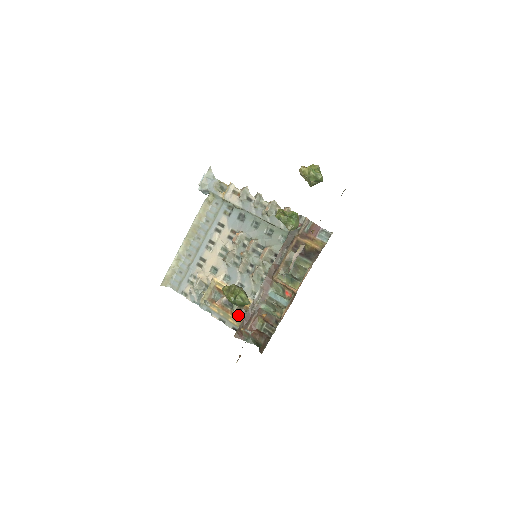
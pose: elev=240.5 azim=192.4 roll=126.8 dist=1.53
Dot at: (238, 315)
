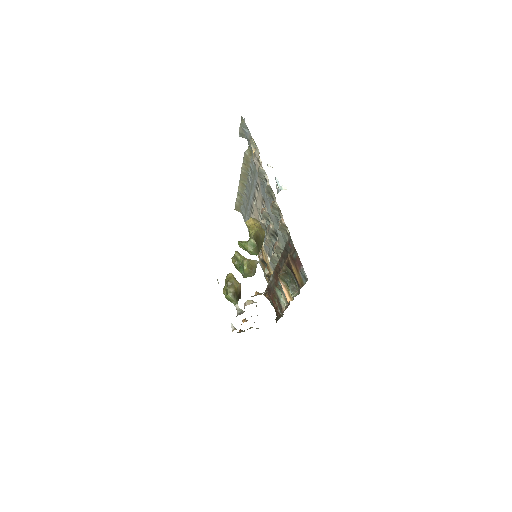
Dot at: (268, 278)
